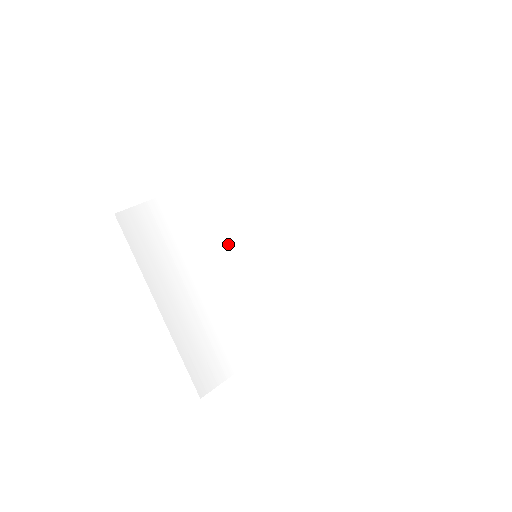
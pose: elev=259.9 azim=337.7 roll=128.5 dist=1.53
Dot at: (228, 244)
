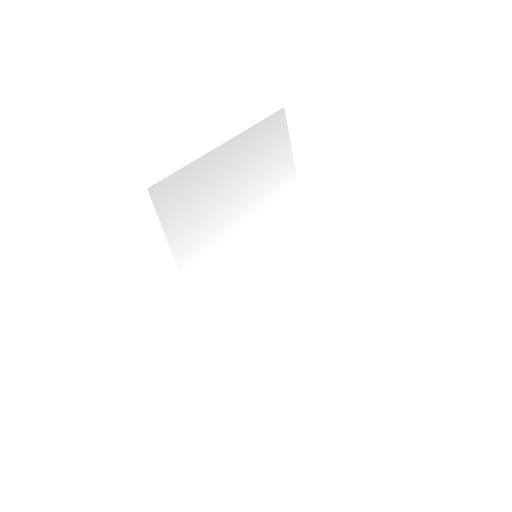
Dot at: (264, 222)
